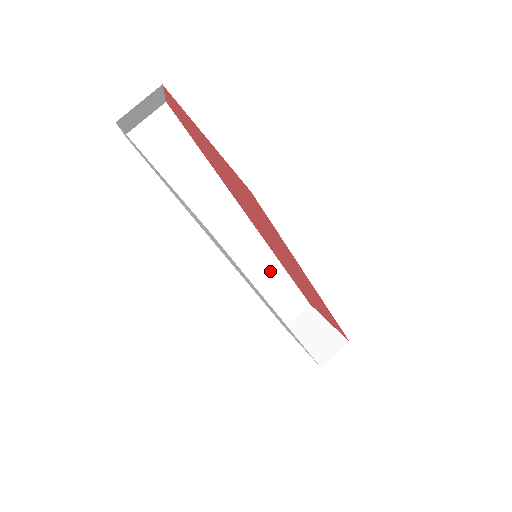
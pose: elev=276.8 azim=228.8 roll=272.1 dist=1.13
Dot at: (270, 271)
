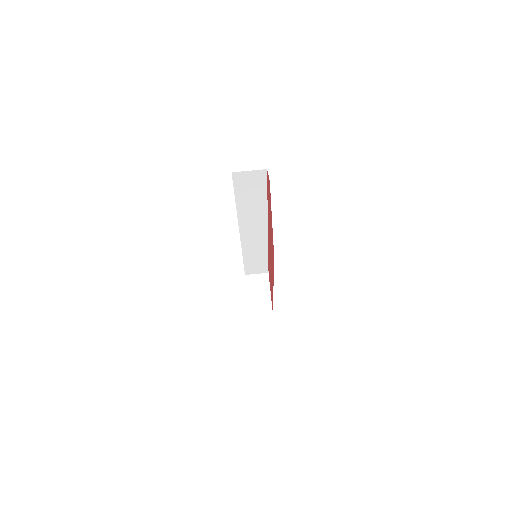
Dot at: (259, 252)
